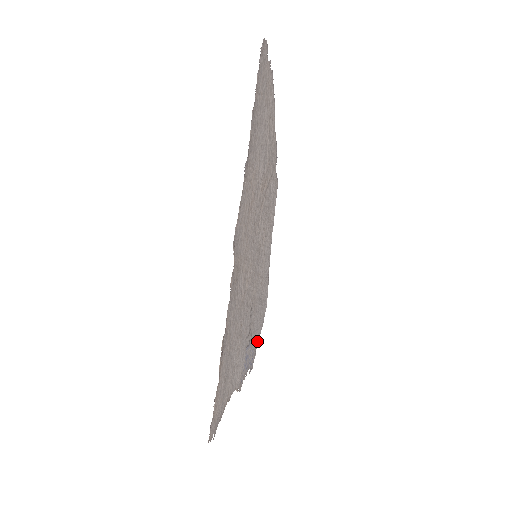
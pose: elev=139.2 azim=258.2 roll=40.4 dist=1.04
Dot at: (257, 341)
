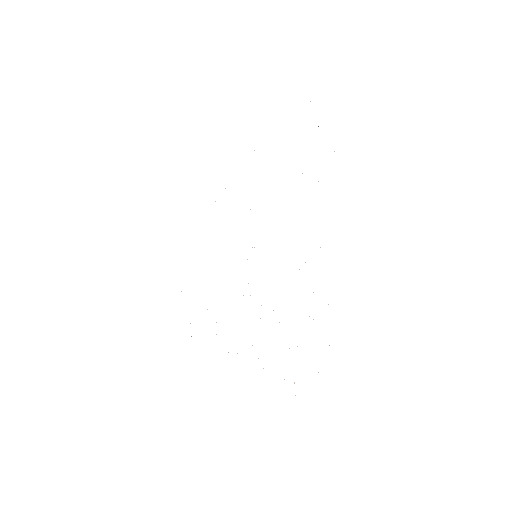
Dot at: occluded
